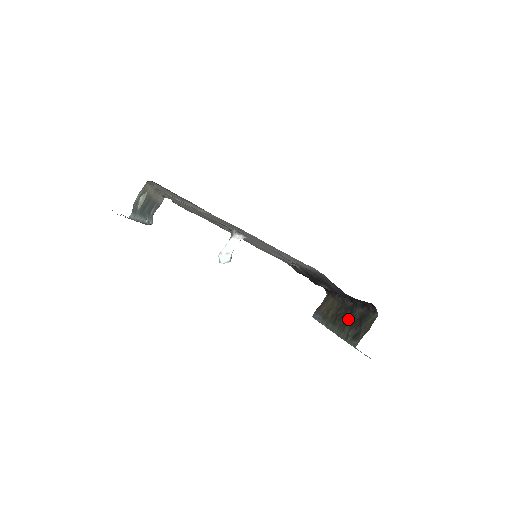
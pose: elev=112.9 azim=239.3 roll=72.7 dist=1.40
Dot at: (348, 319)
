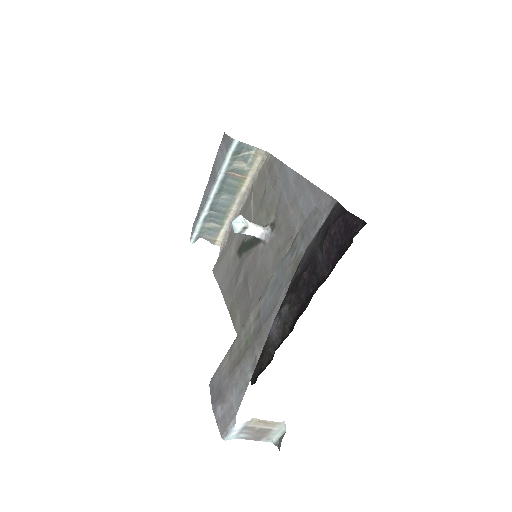
Dot at: occluded
